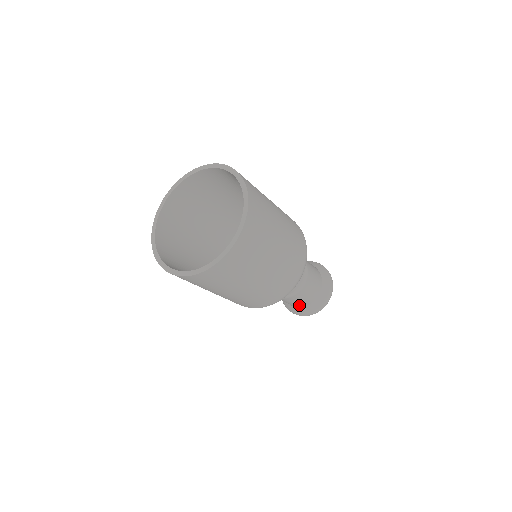
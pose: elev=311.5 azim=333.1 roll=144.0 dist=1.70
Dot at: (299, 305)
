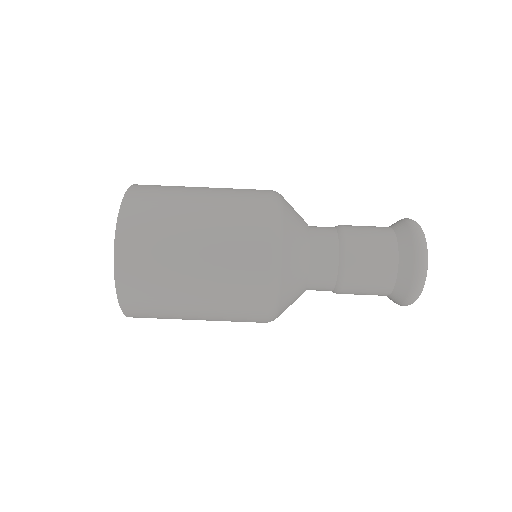
Dot at: (379, 294)
